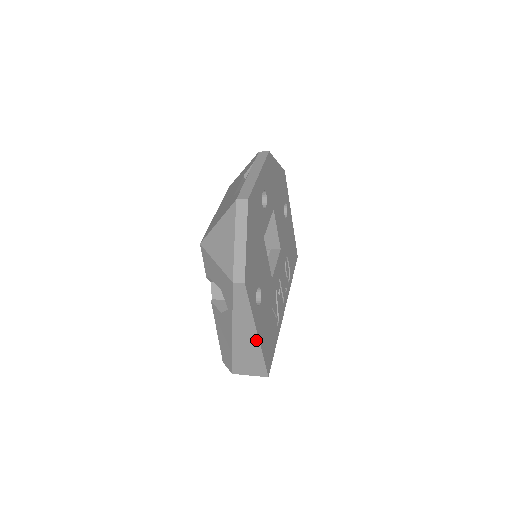
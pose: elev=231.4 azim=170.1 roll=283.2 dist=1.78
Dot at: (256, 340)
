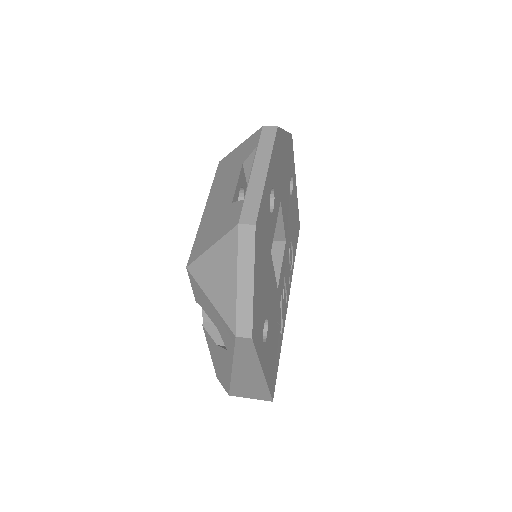
Dot at: (261, 378)
